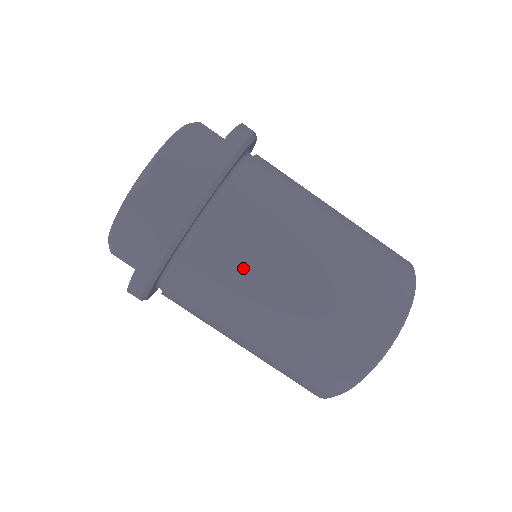
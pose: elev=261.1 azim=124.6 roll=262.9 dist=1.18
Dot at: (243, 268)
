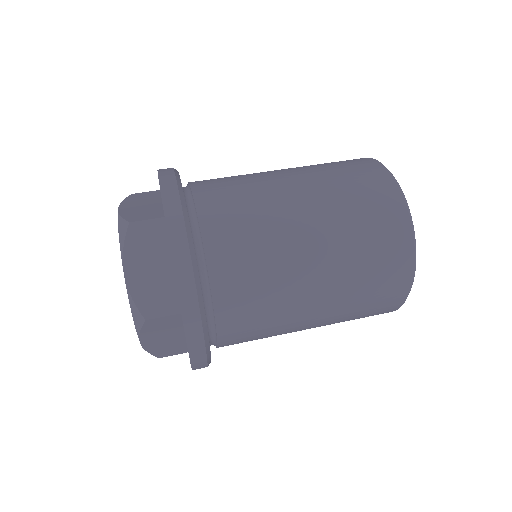
Dot at: (252, 217)
